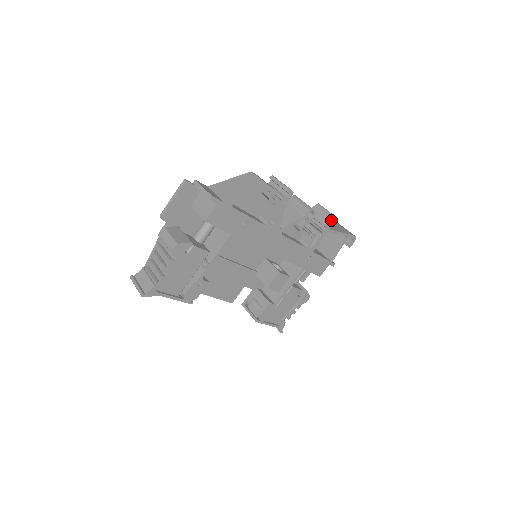
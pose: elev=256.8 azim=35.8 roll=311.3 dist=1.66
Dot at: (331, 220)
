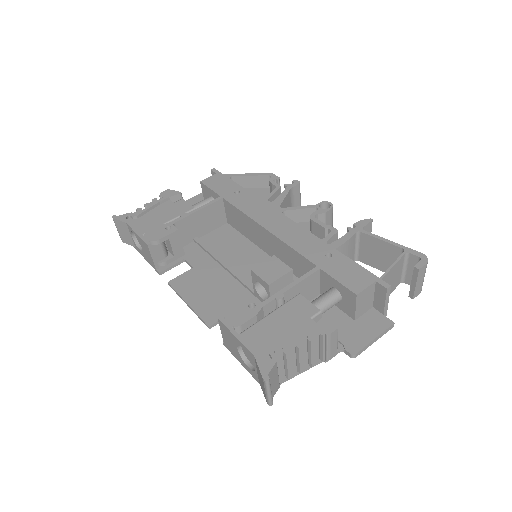
Dot at: (363, 220)
